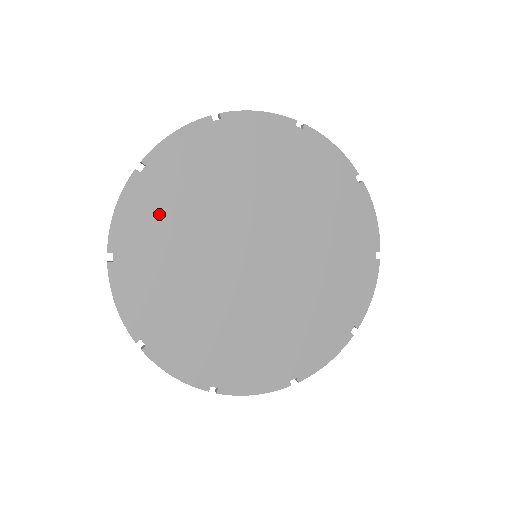
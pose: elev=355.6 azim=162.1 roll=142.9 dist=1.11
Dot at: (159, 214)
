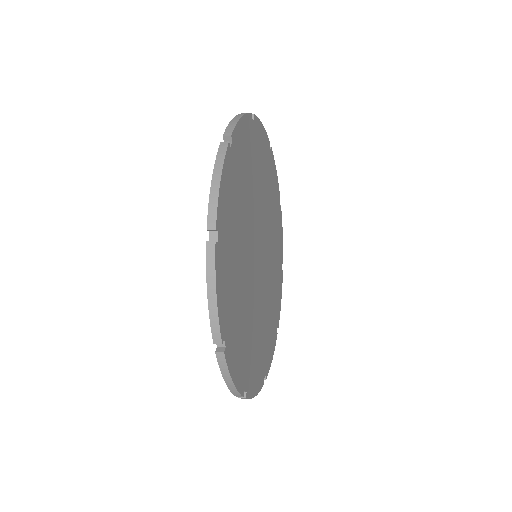
Dot at: (235, 197)
